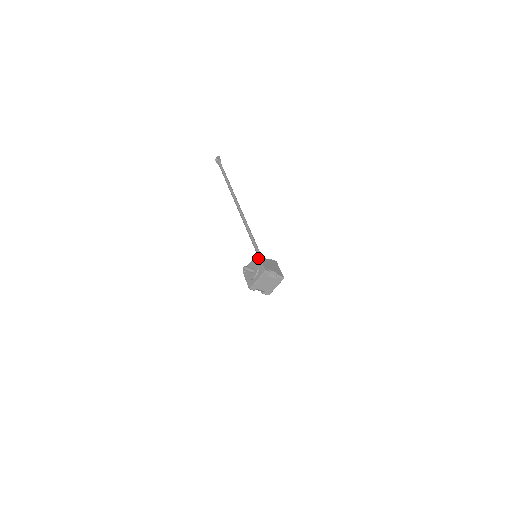
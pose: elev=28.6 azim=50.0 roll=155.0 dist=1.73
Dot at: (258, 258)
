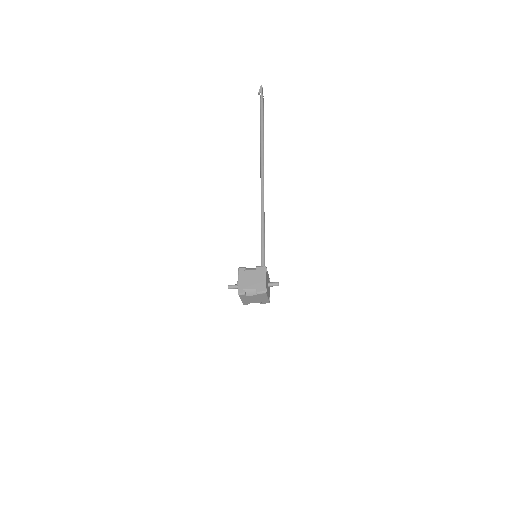
Dot at: (238, 274)
